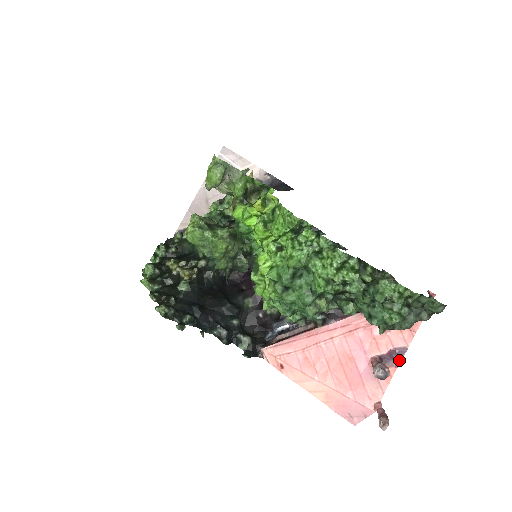
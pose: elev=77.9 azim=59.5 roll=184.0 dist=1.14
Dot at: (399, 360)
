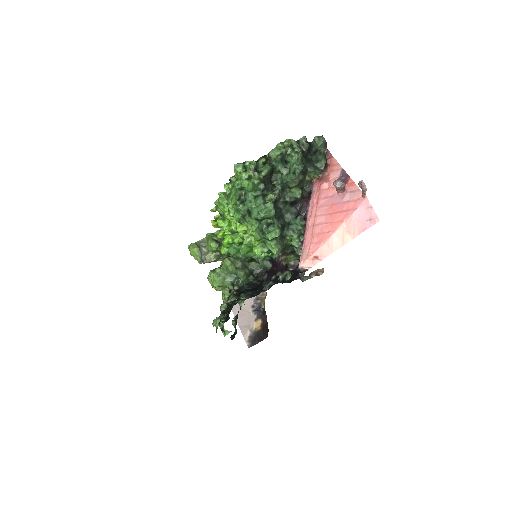
Dot at: (346, 175)
